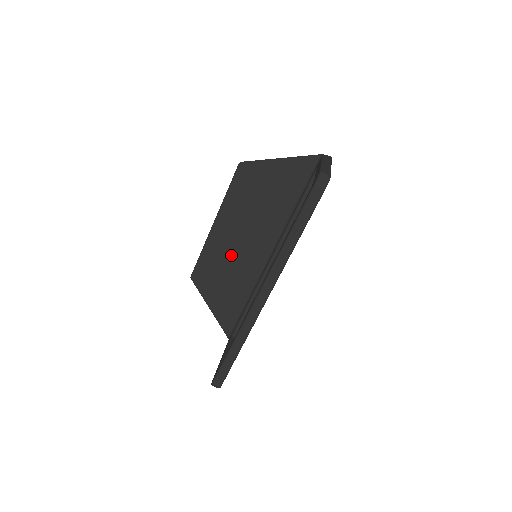
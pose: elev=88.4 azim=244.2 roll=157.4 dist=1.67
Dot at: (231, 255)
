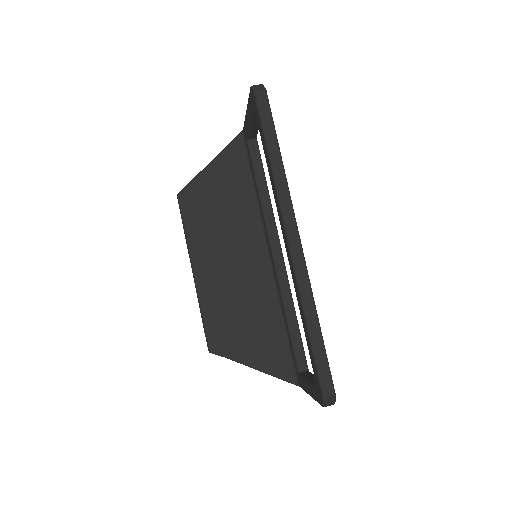
Dot at: (232, 287)
